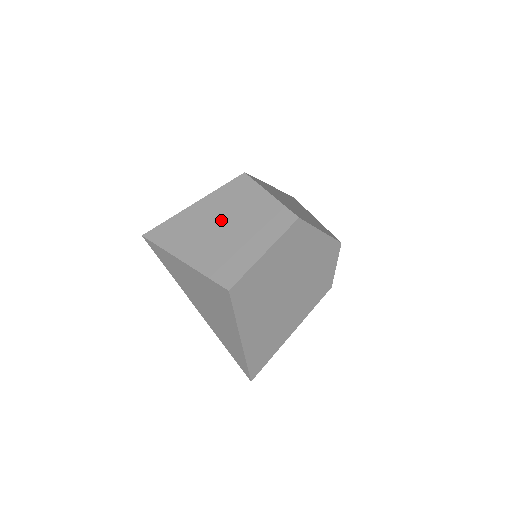
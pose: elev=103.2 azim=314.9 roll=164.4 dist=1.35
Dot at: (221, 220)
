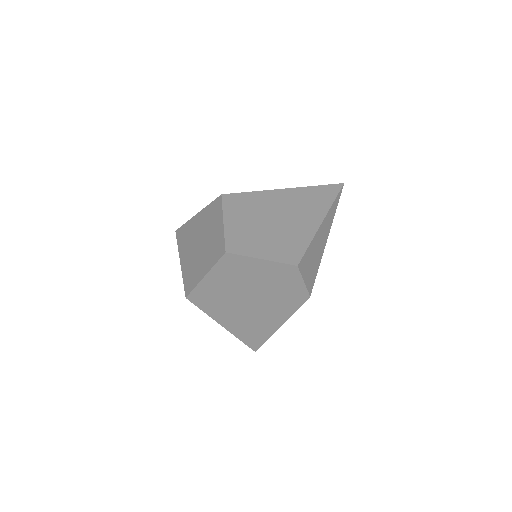
Dot at: (200, 235)
